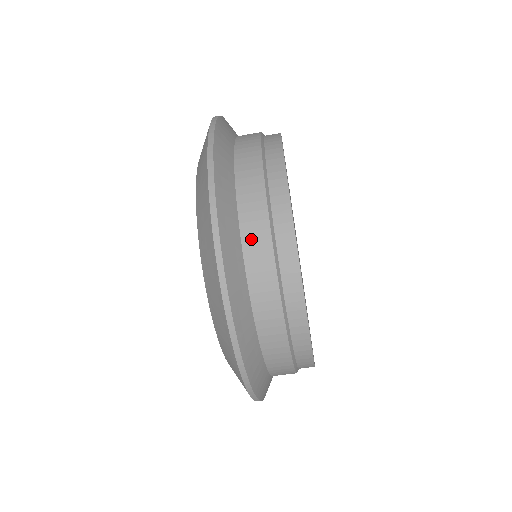
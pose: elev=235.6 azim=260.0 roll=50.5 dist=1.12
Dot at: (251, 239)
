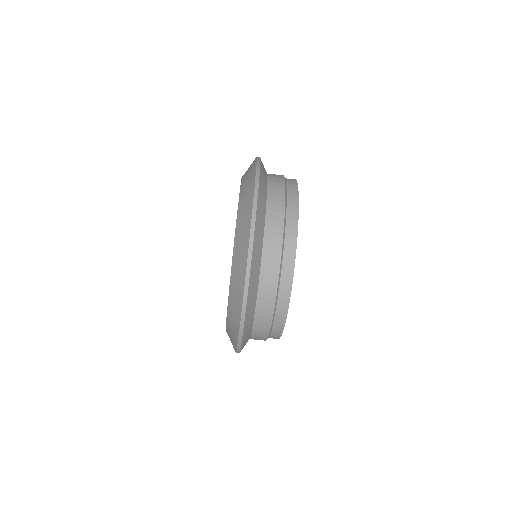
Dot at: occluded
